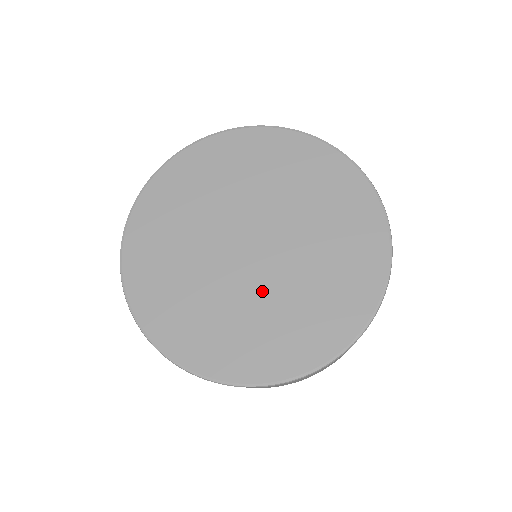
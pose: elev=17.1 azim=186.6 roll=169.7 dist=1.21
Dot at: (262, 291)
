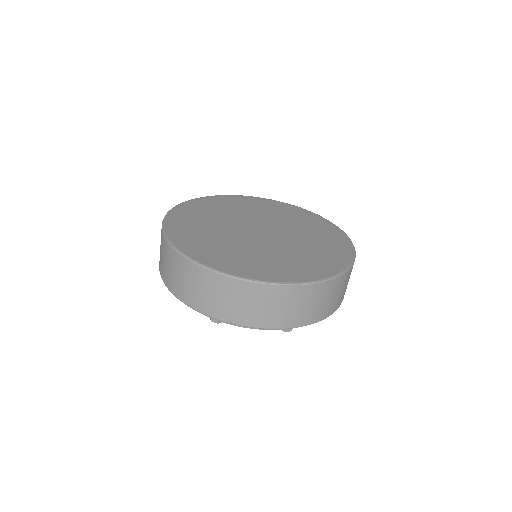
Dot at: (261, 247)
